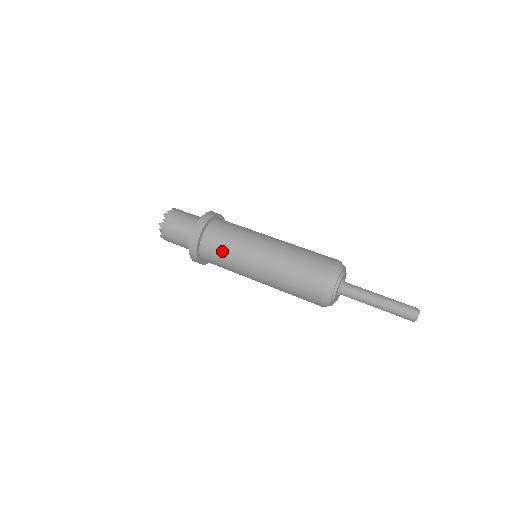
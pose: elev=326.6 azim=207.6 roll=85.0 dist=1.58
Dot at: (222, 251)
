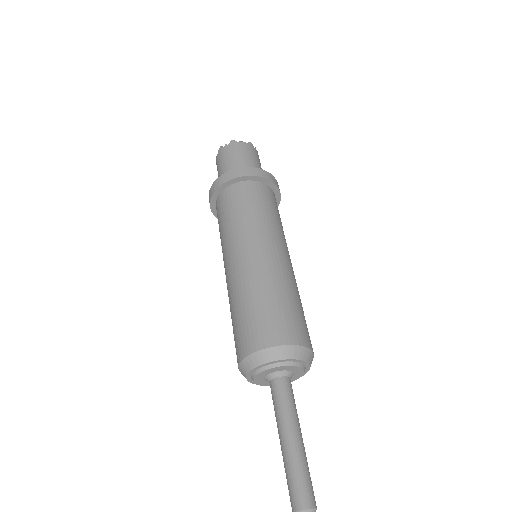
Dot at: (224, 218)
